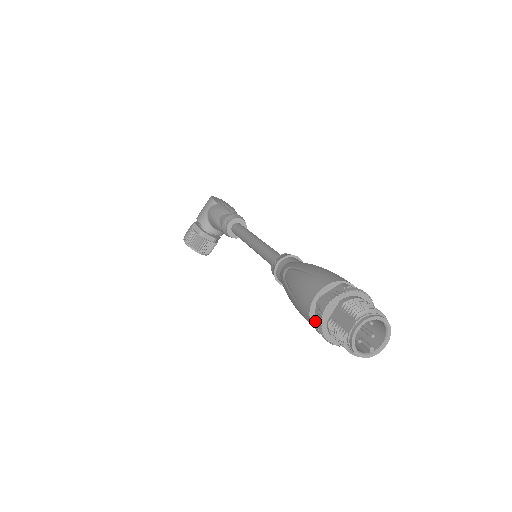
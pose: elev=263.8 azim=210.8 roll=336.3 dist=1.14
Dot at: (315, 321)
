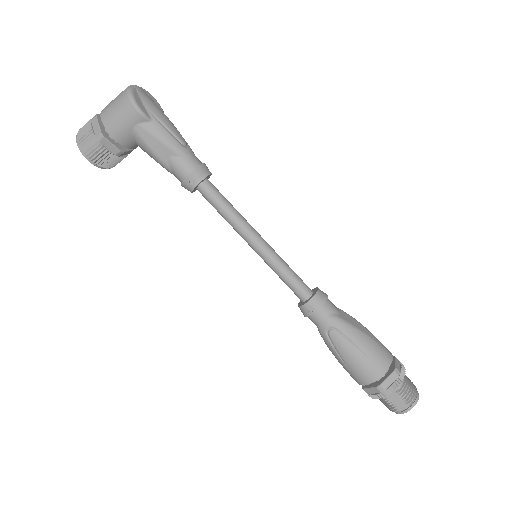
Dot at: (367, 390)
